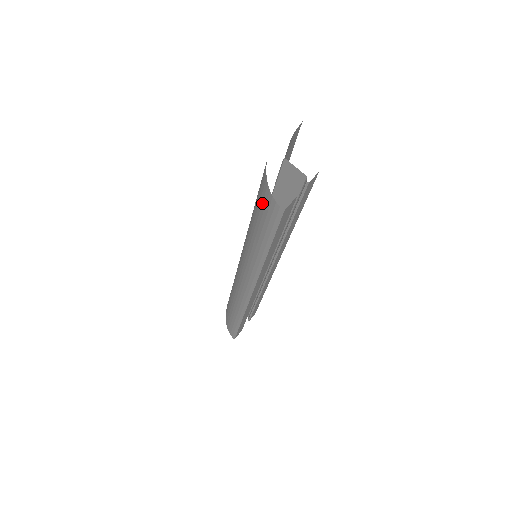
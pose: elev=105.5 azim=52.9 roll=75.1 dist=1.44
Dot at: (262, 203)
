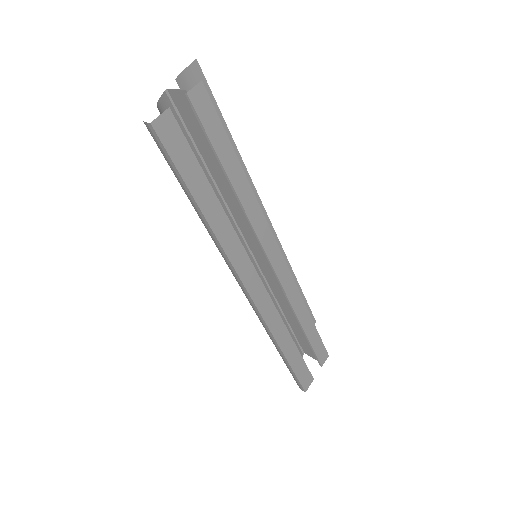
Dot at: occluded
